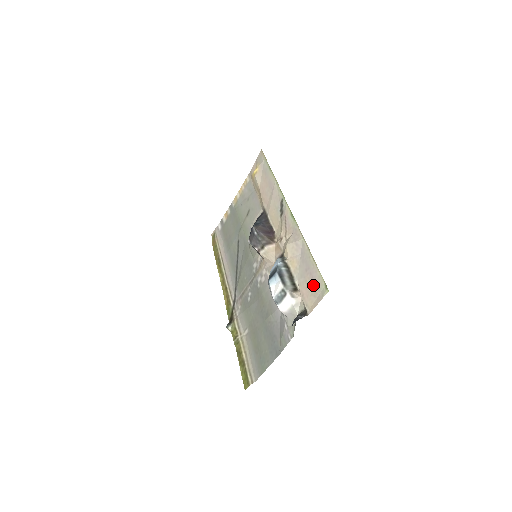
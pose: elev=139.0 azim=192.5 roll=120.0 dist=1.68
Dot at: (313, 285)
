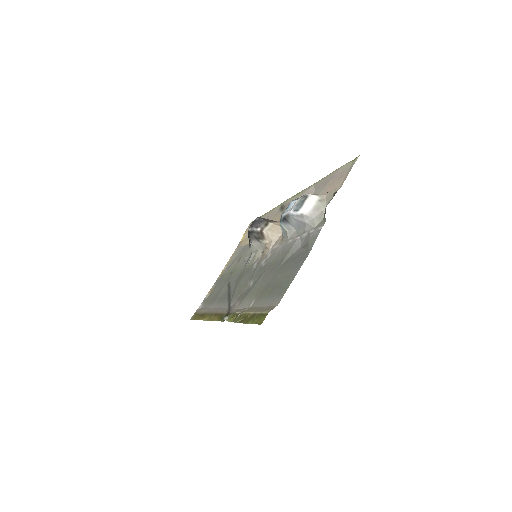
Dot at: (338, 176)
